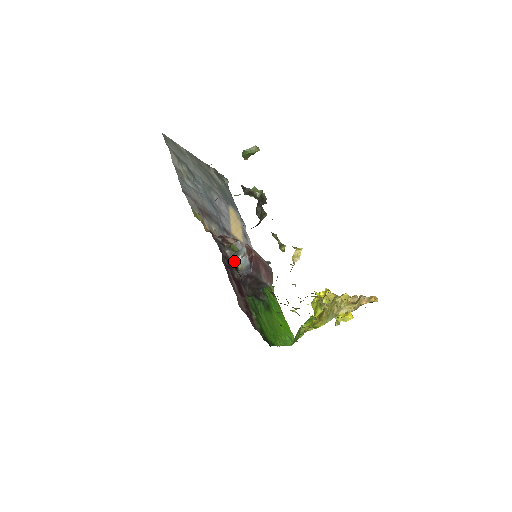
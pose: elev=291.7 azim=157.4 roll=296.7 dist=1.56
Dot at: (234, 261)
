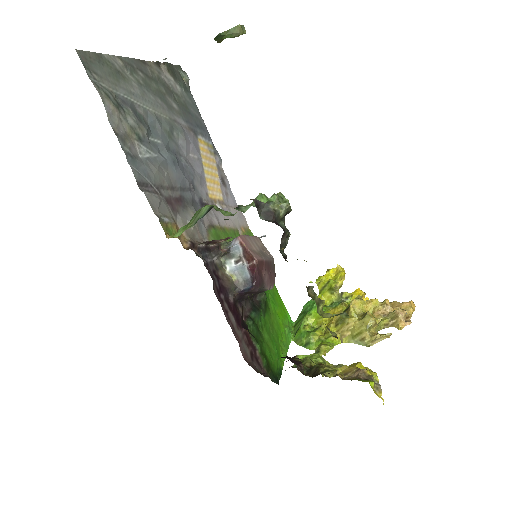
Dot at: (224, 267)
